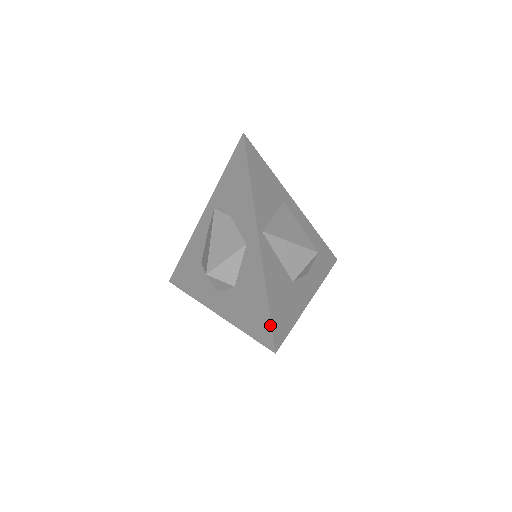
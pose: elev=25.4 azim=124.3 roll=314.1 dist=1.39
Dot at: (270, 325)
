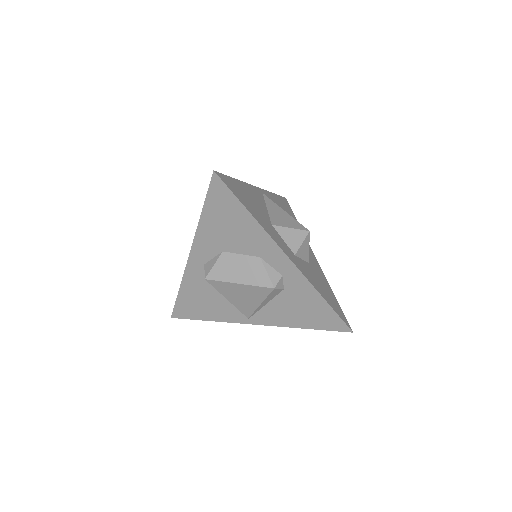
Dot at: (224, 176)
